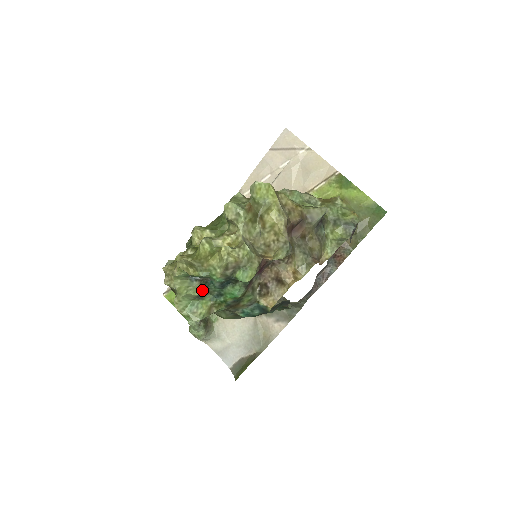
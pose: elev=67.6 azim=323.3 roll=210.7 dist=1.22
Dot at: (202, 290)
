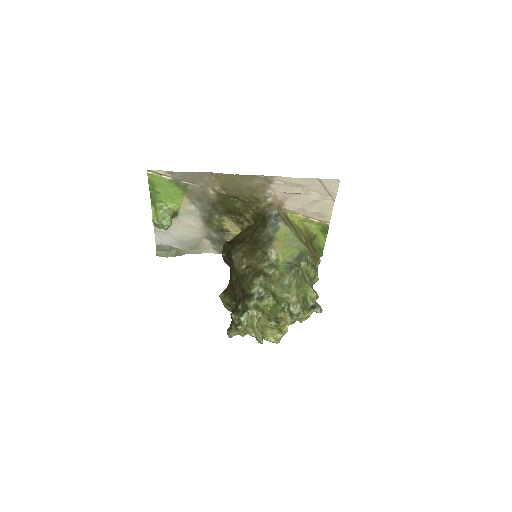
Dot at: occluded
